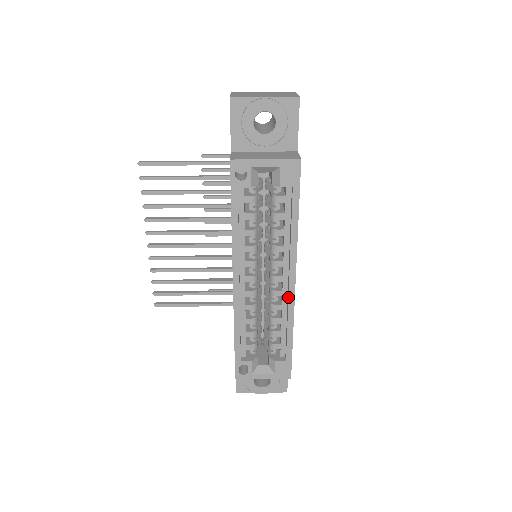
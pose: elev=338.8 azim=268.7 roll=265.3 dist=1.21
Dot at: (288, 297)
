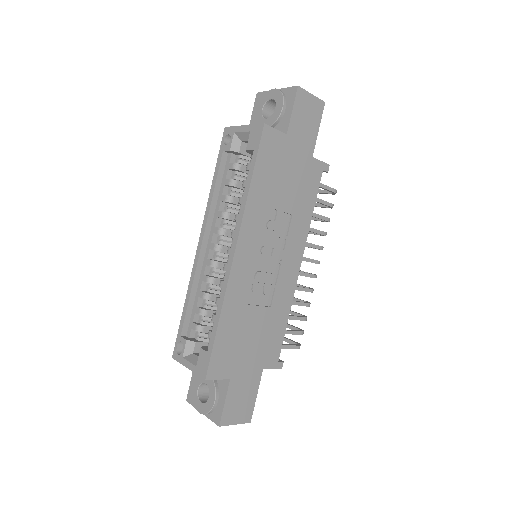
Dot at: (226, 269)
